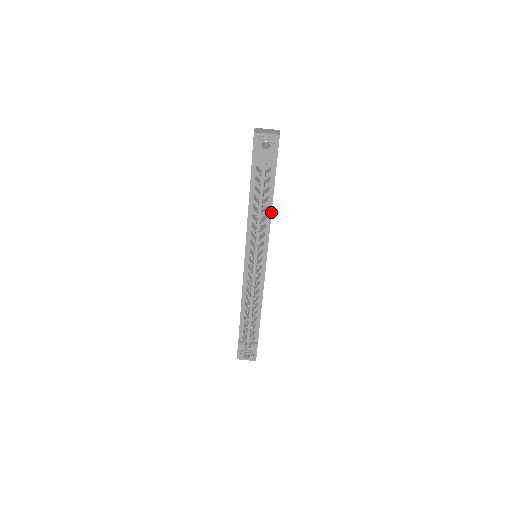
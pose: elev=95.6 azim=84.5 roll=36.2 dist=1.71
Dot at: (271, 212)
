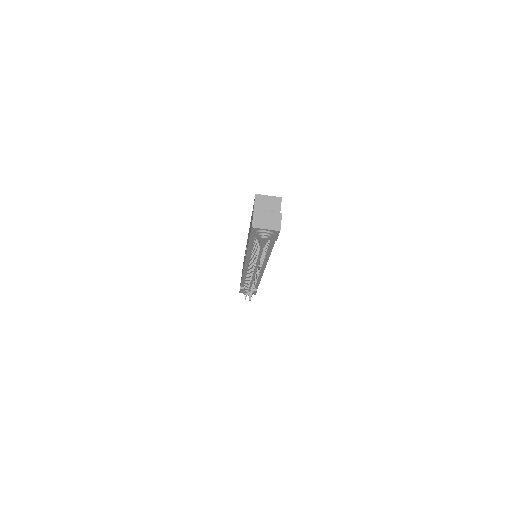
Dot at: (270, 254)
